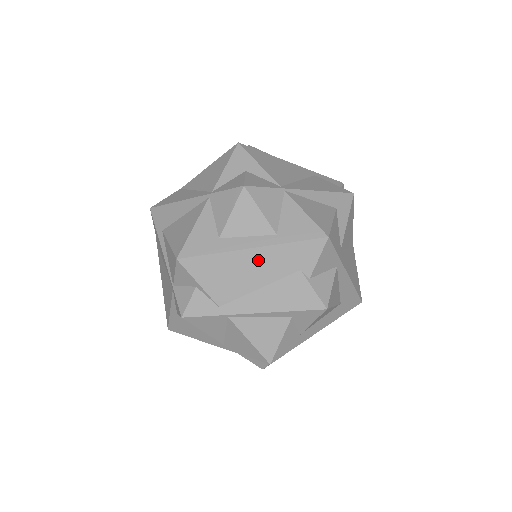
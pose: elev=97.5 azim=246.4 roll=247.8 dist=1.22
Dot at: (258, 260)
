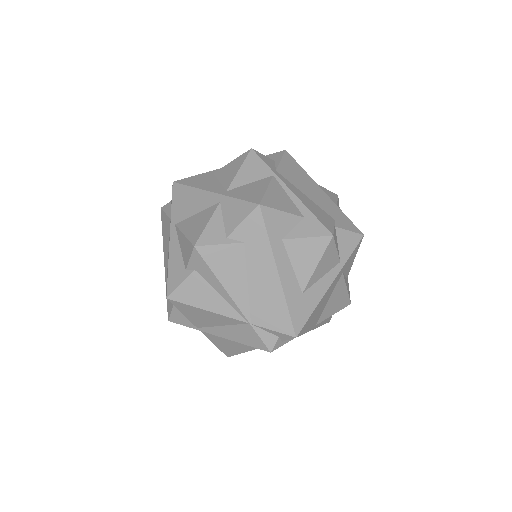
Dot at: (320, 194)
